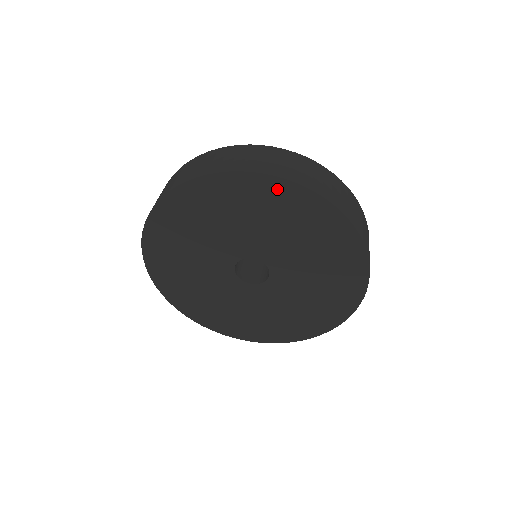
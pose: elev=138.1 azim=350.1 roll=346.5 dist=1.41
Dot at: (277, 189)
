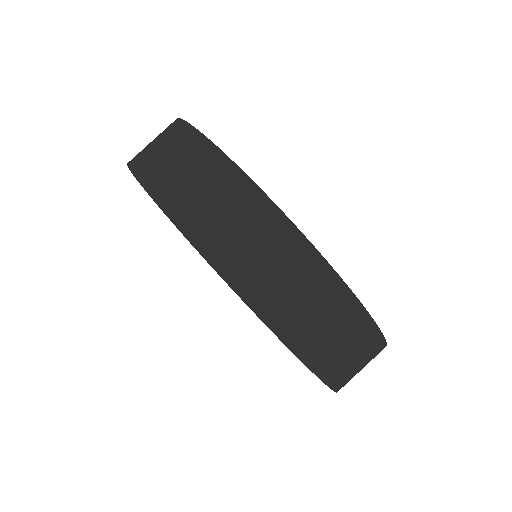
Dot at: occluded
